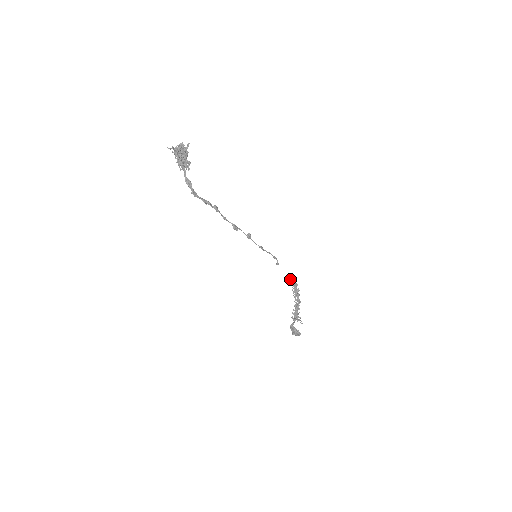
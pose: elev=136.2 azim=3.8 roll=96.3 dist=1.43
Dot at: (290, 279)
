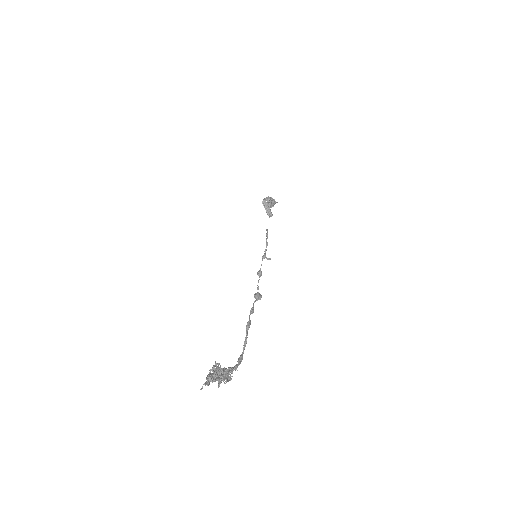
Dot at: (268, 210)
